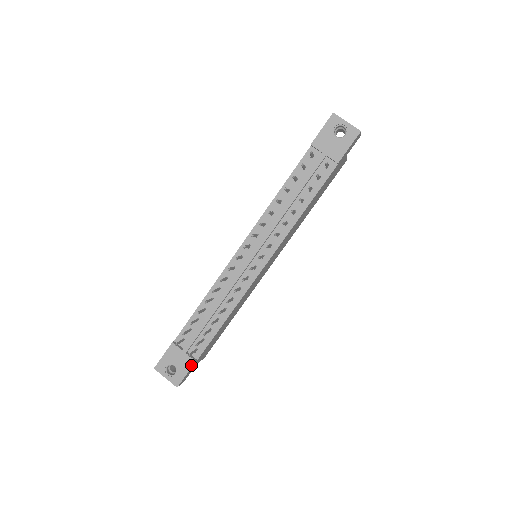
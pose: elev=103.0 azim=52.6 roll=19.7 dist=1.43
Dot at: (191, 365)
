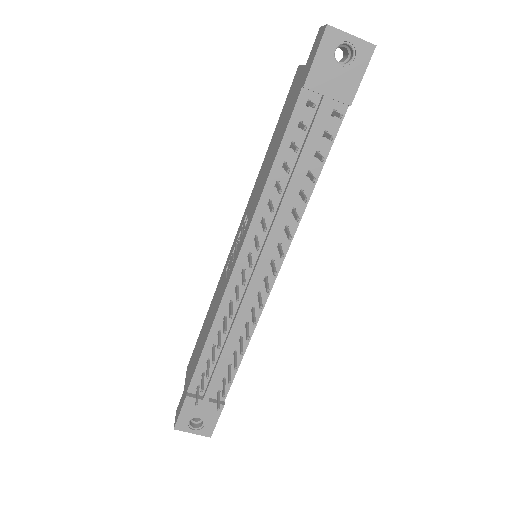
Dot at: (220, 411)
